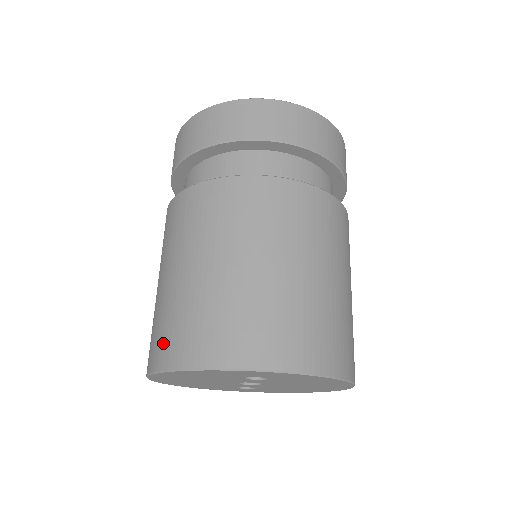
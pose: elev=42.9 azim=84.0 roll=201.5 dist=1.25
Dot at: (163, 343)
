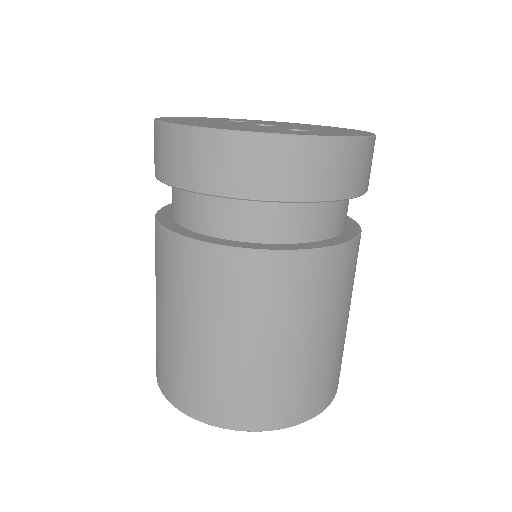
Dot at: (207, 402)
